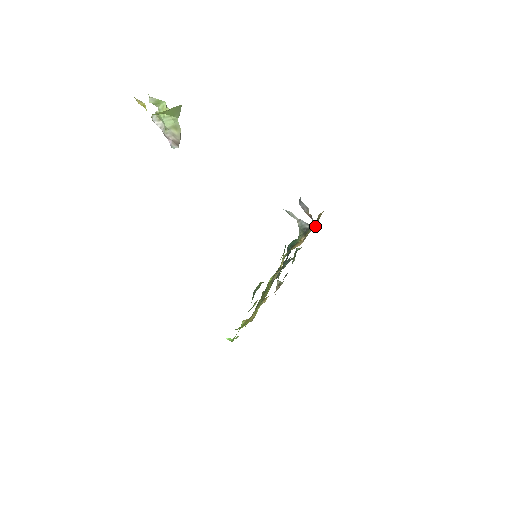
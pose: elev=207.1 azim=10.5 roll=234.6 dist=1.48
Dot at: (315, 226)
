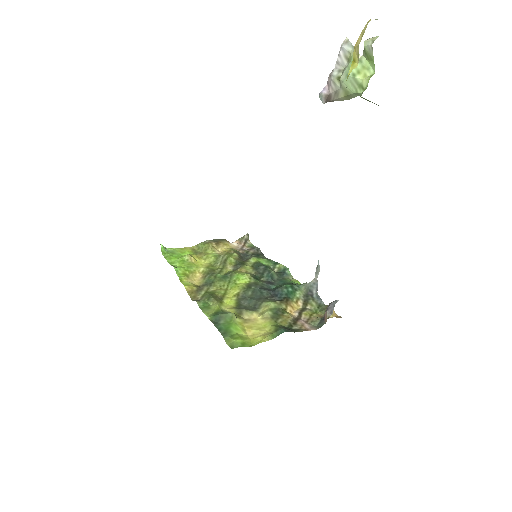
Dot at: (319, 310)
